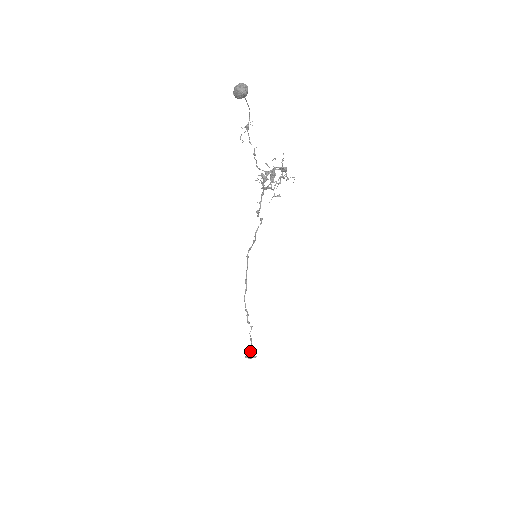
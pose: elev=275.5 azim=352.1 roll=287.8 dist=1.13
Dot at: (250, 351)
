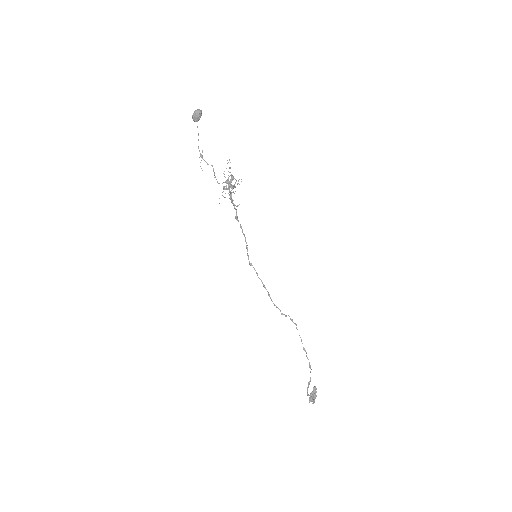
Dot at: (310, 378)
